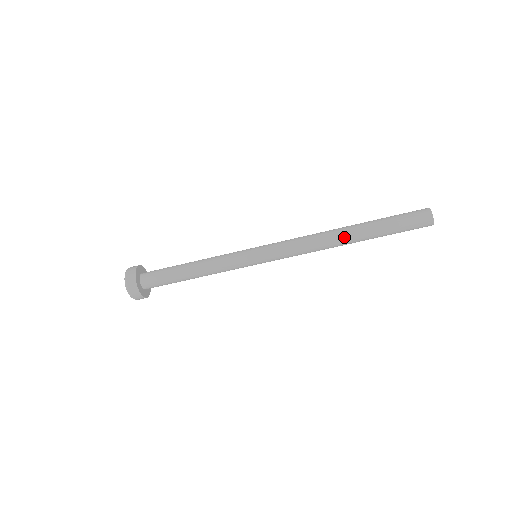
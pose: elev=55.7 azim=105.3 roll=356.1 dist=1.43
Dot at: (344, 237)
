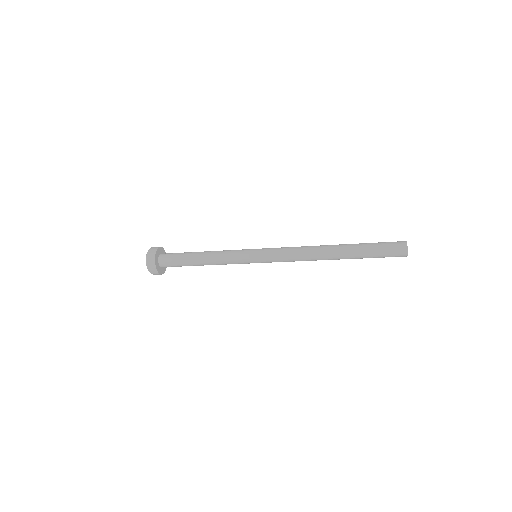
Dot at: (331, 257)
